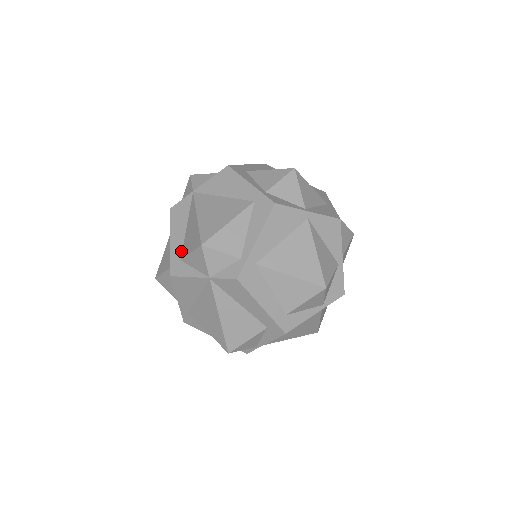
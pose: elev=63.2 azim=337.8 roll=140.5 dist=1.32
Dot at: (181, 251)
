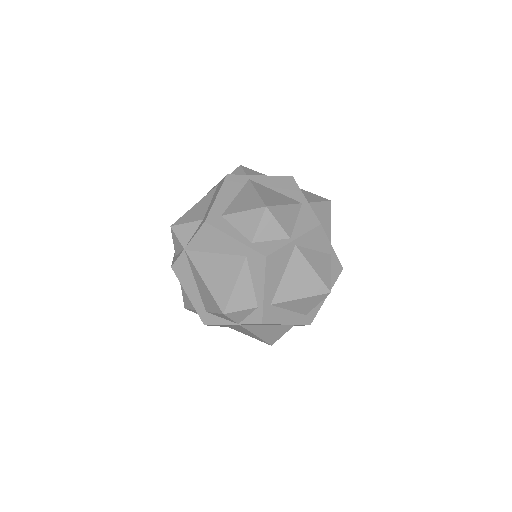
Dot at: (202, 304)
